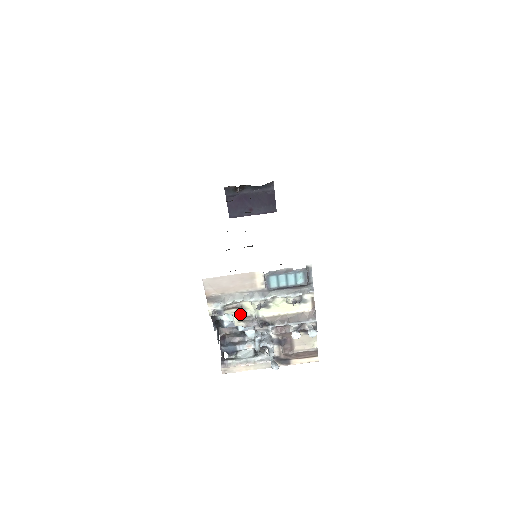
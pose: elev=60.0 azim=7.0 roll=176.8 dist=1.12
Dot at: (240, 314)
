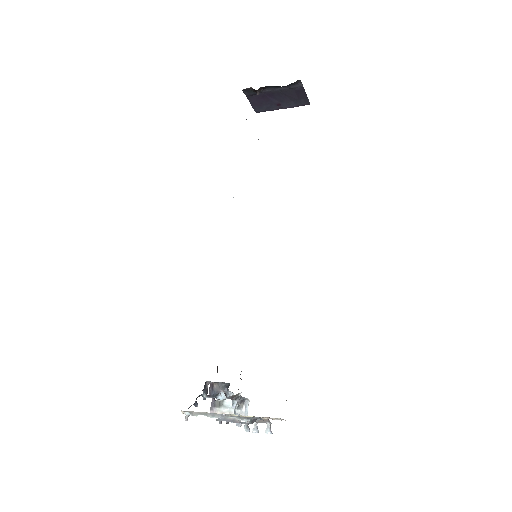
Dot at: occluded
